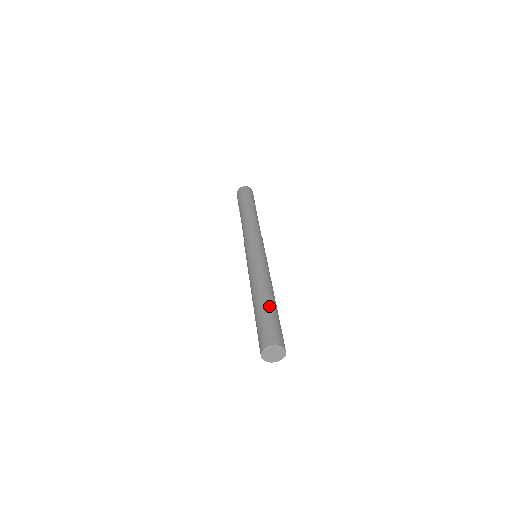
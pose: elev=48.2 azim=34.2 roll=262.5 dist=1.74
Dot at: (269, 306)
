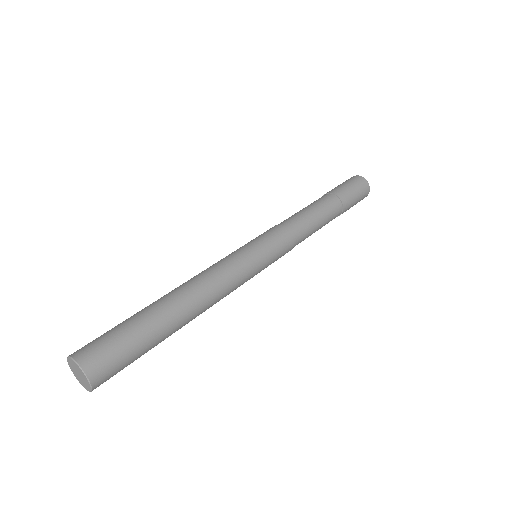
Dot at: (152, 312)
